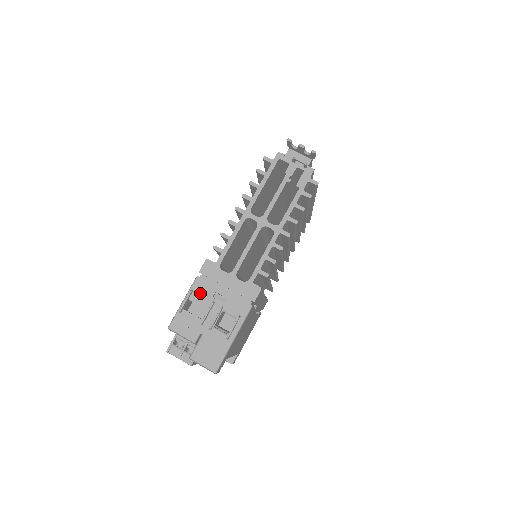
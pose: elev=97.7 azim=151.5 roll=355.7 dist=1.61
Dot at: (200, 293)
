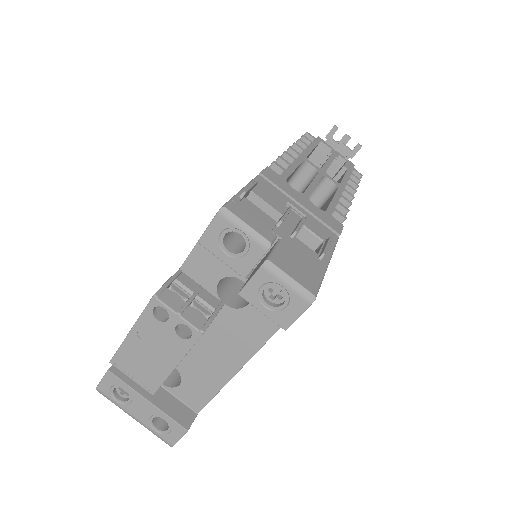
Dot at: (267, 192)
